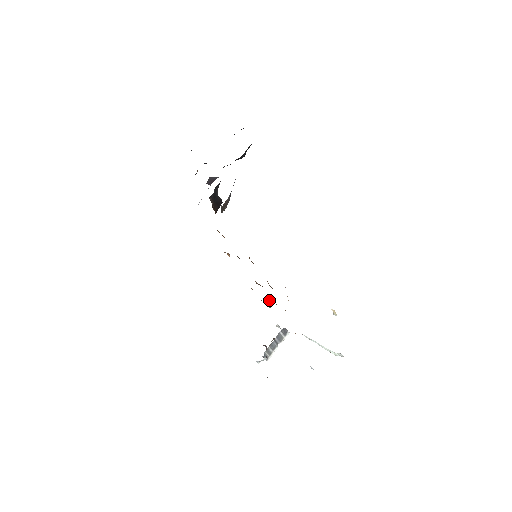
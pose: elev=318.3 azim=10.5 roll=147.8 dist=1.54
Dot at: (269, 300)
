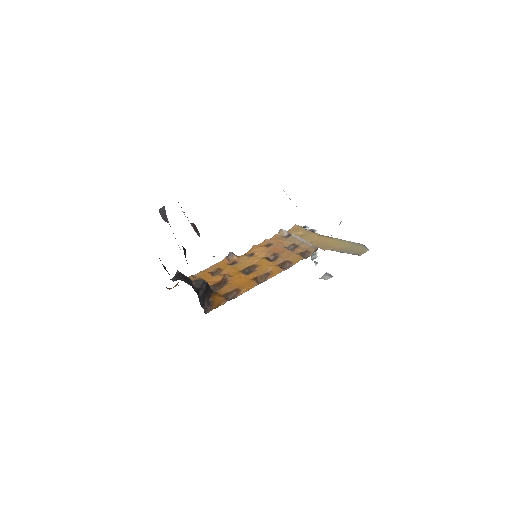
Dot at: (287, 248)
